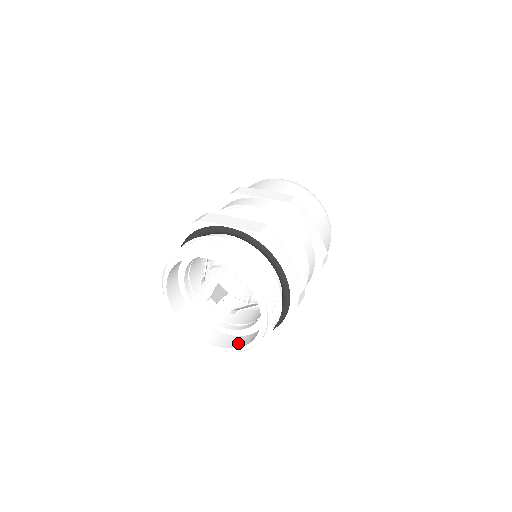
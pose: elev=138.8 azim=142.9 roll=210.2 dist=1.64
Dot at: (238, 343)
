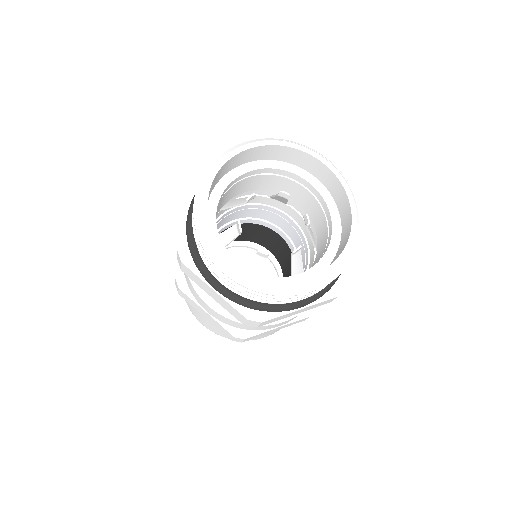
Dot at: (332, 262)
